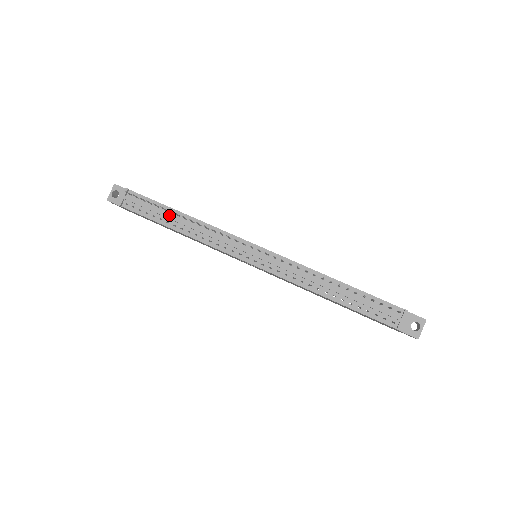
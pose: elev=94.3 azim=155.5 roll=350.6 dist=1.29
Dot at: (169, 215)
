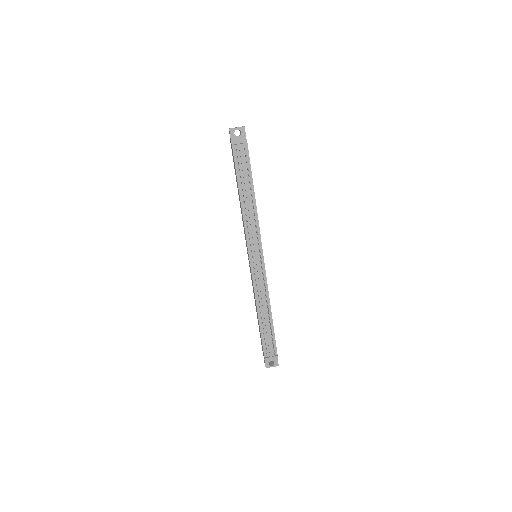
Dot at: (248, 187)
